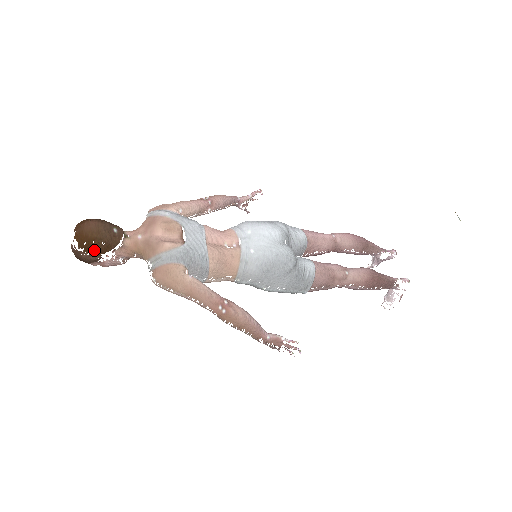
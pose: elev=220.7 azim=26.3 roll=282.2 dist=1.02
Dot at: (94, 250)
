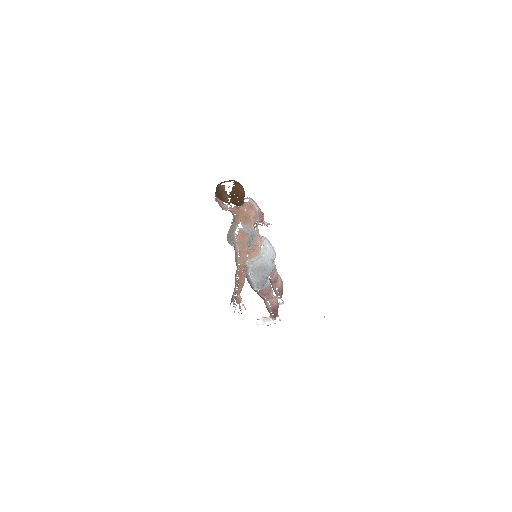
Dot at: (233, 200)
